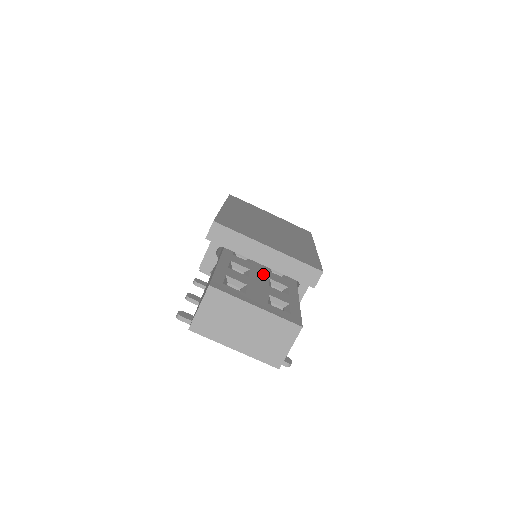
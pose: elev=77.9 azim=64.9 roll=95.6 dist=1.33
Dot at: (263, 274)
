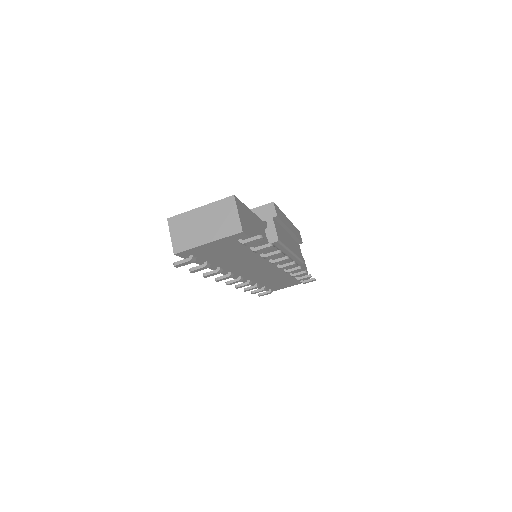
Dot at: occluded
